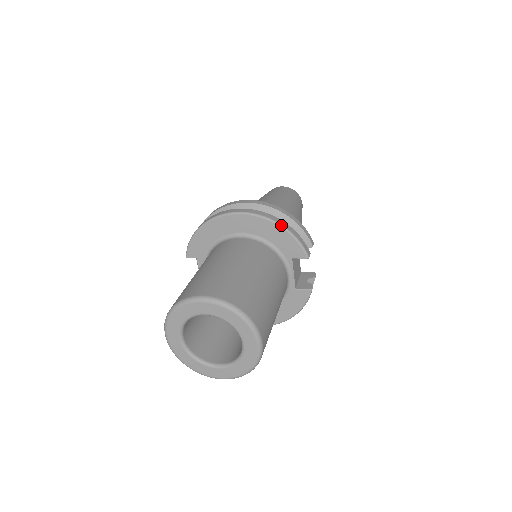
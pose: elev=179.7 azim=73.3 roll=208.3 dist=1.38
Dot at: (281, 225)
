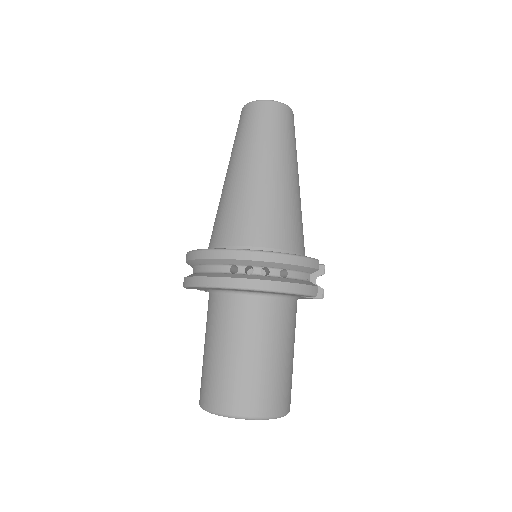
Dot at: (281, 292)
